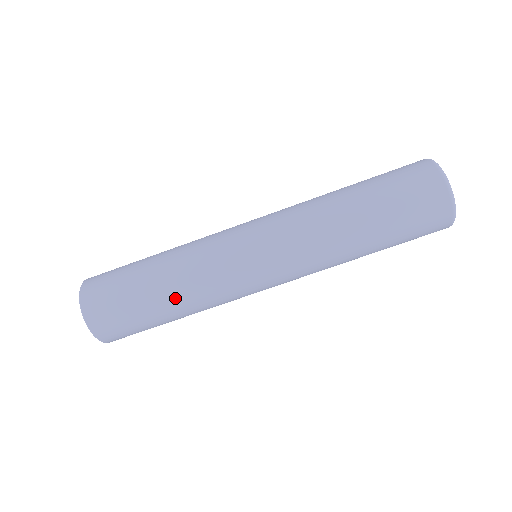
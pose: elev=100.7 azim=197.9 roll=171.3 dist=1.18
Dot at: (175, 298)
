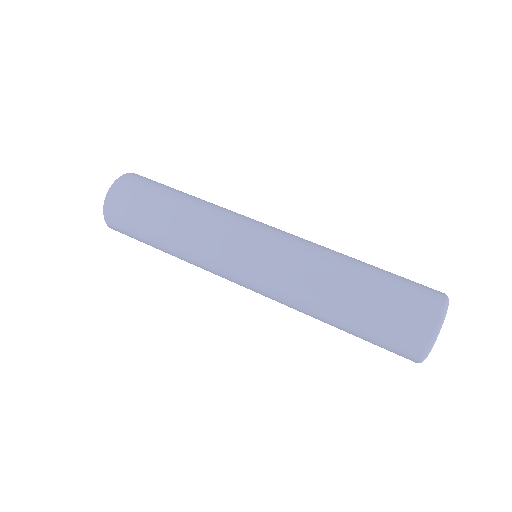
Dot at: (172, 239)
